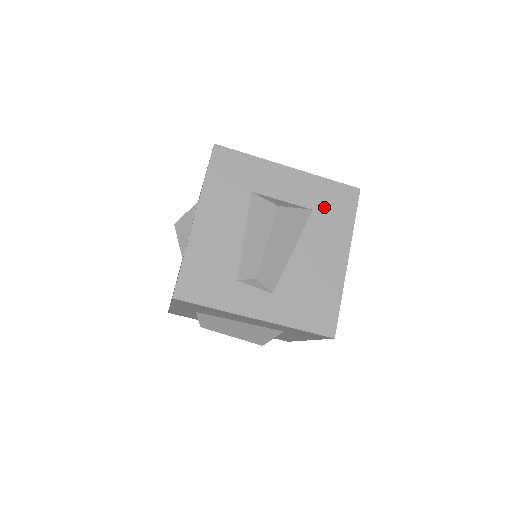
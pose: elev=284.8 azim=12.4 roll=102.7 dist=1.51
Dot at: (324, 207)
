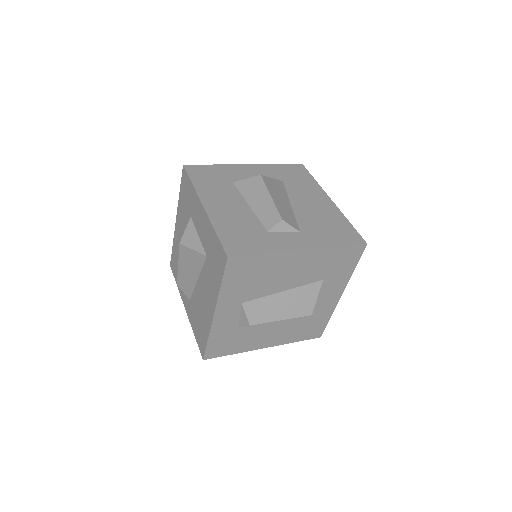
Dot at: (289, 178)
